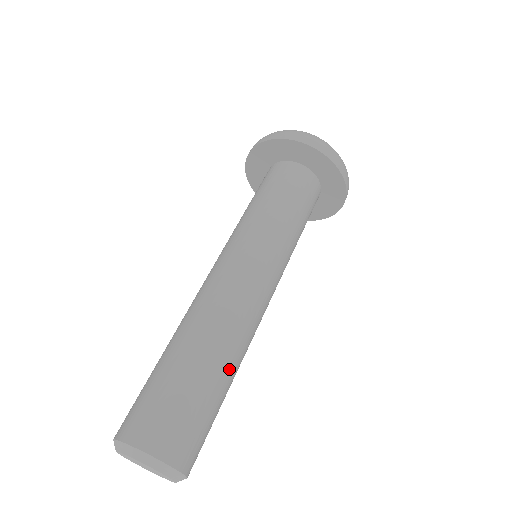
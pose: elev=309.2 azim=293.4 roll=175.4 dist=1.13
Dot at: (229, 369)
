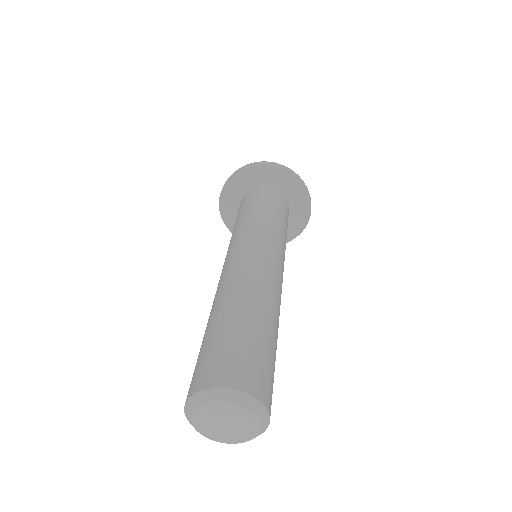
Dot at: (275, 326)
